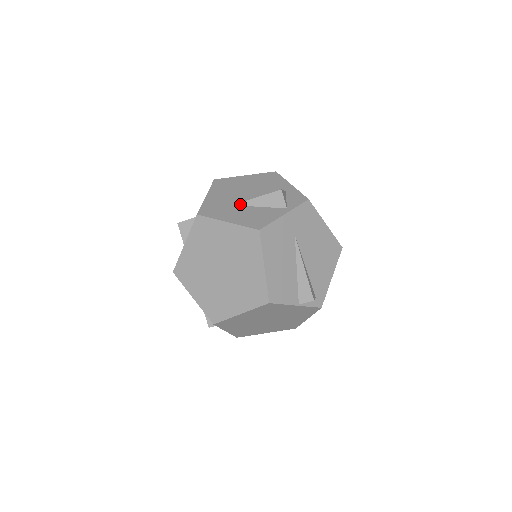
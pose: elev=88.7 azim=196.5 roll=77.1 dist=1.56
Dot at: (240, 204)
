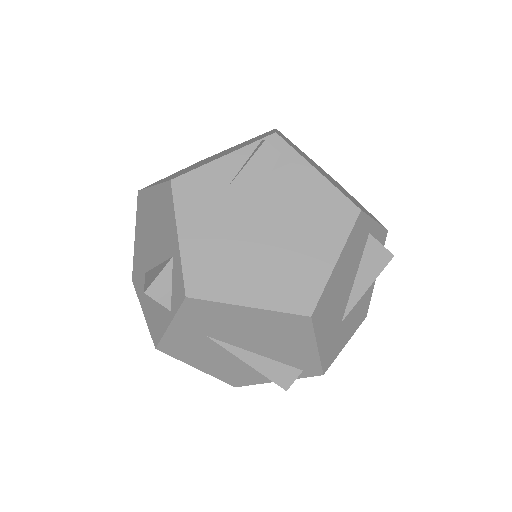
Dot at: occluded
